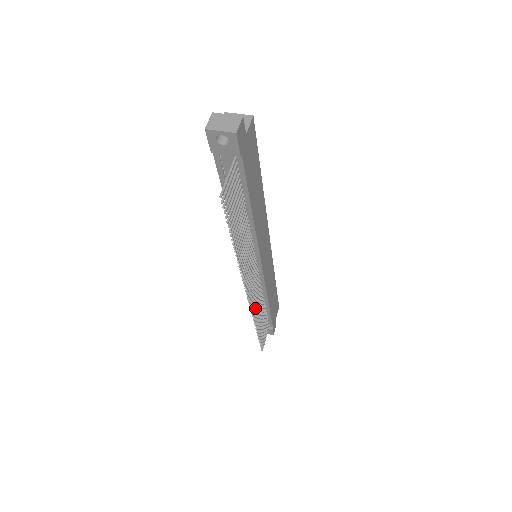
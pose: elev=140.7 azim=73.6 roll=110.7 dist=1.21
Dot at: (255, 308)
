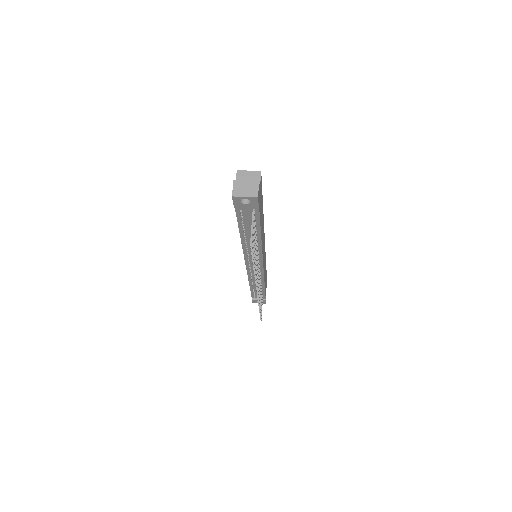
Dot at: (259, 295)
